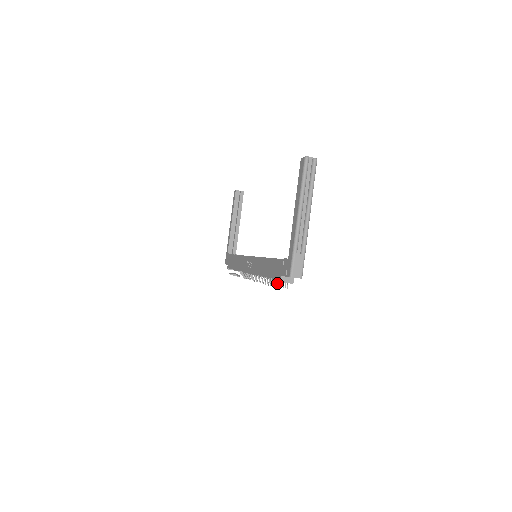
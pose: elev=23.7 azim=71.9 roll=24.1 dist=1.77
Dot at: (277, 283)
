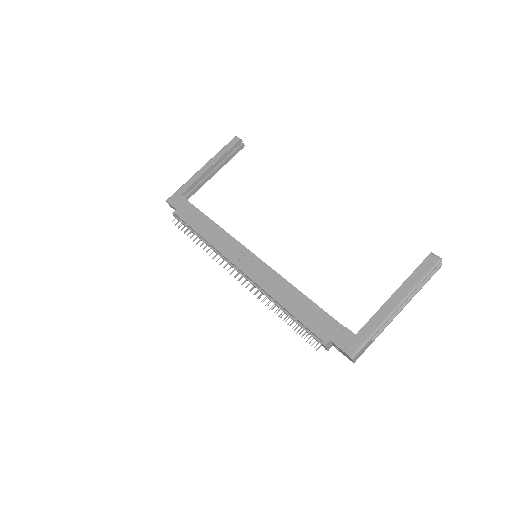
Dot at: occluded
